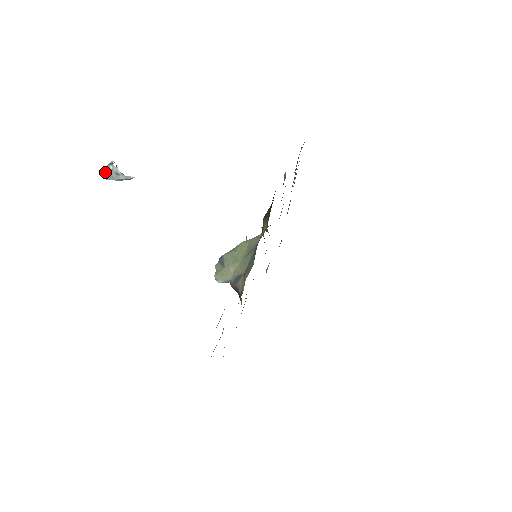
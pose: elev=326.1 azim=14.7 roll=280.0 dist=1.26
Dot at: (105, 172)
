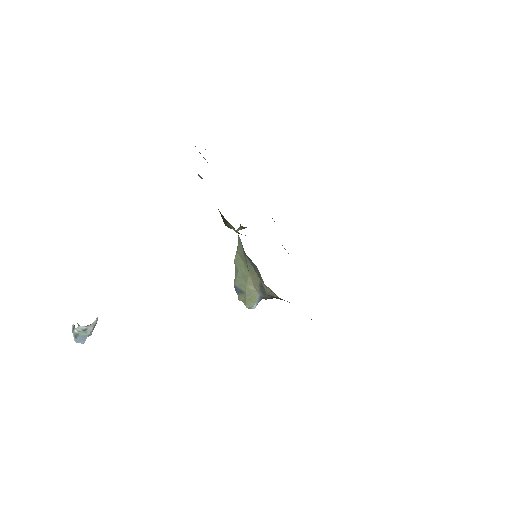
Dot at: (76, 340)
